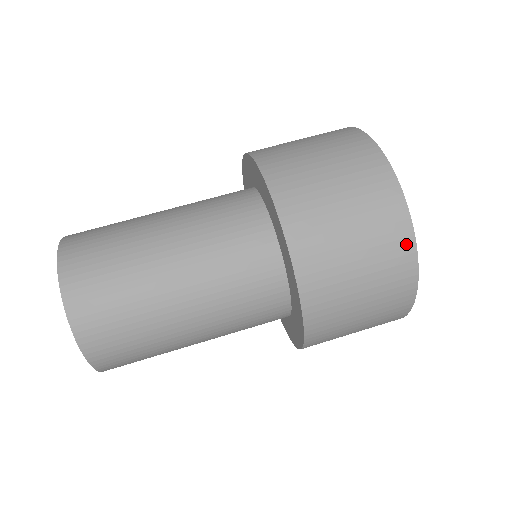
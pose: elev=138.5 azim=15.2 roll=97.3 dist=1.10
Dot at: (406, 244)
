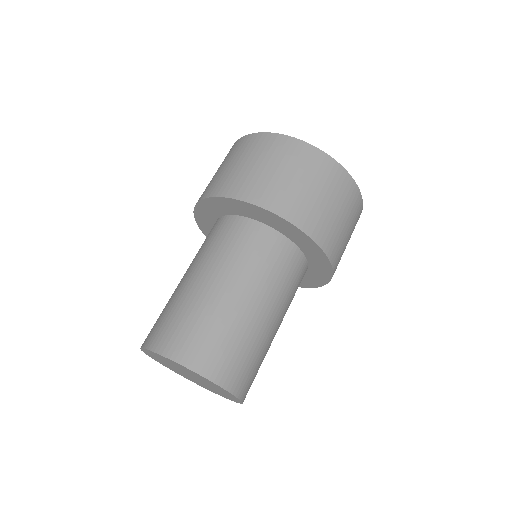
Dot at: (336, 169)
